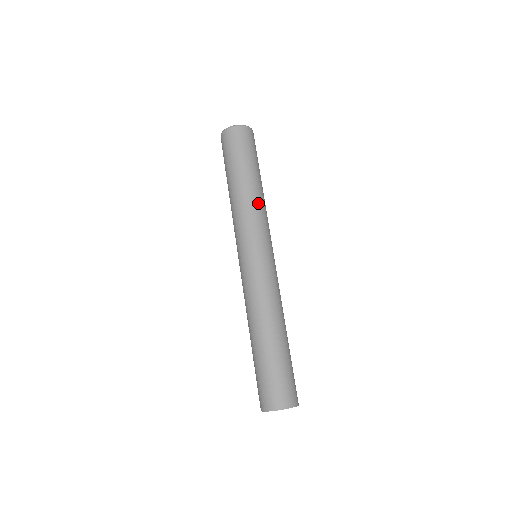
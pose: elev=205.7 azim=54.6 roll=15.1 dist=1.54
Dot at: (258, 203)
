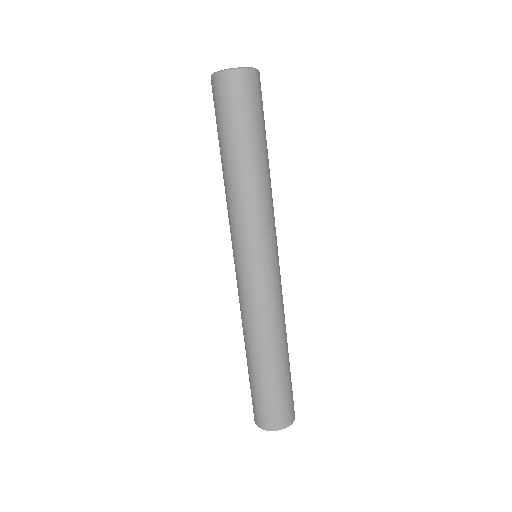
Dot at: (262, 194)
